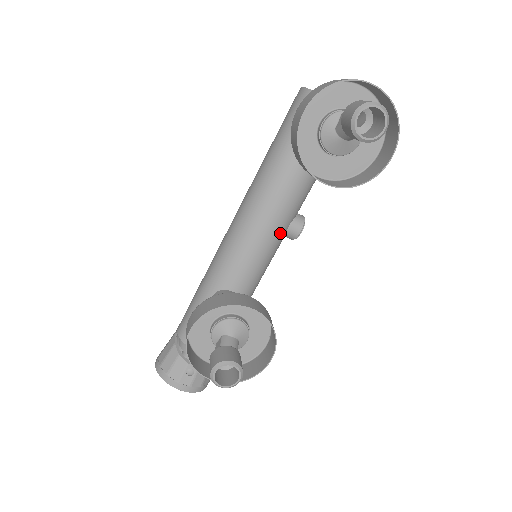
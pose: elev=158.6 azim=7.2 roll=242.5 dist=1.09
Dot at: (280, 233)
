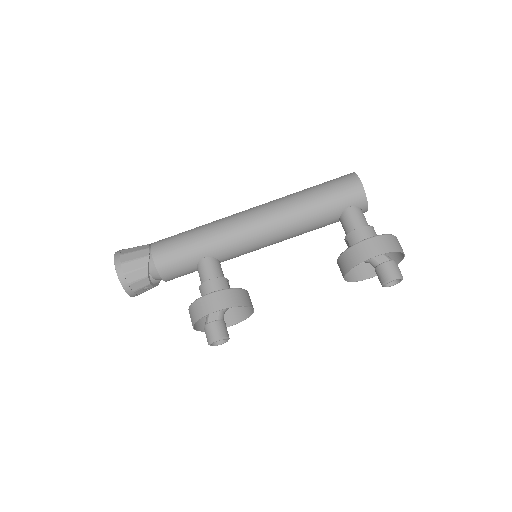
Dot at: occluded
